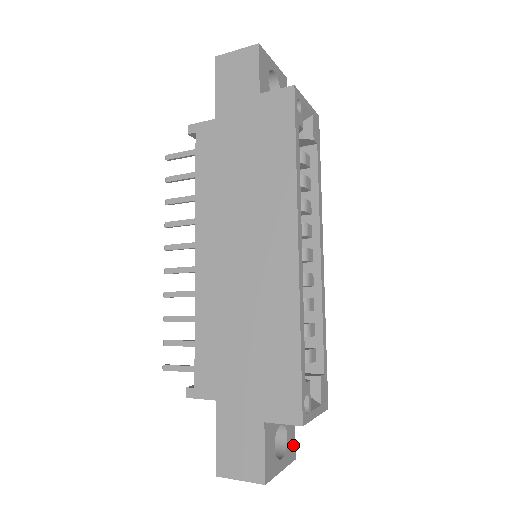
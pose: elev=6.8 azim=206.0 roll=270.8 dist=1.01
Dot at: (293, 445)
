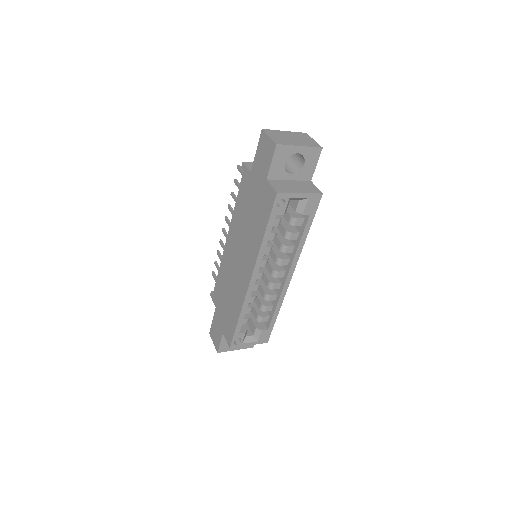
Dot at: occluded
